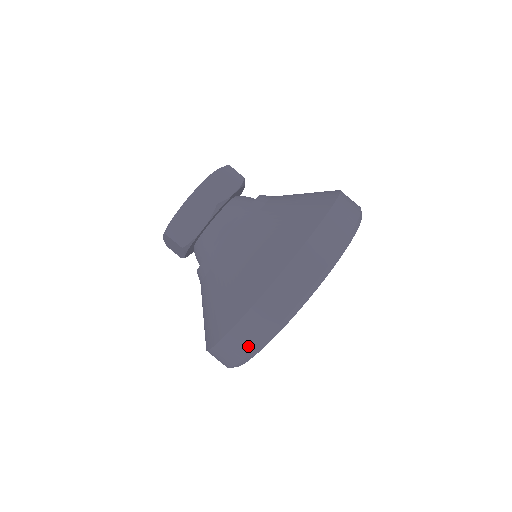
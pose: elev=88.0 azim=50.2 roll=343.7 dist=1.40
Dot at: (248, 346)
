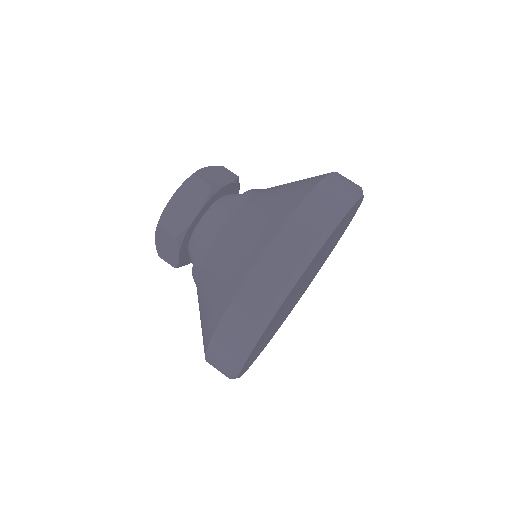
Dot at: (254, 316)
